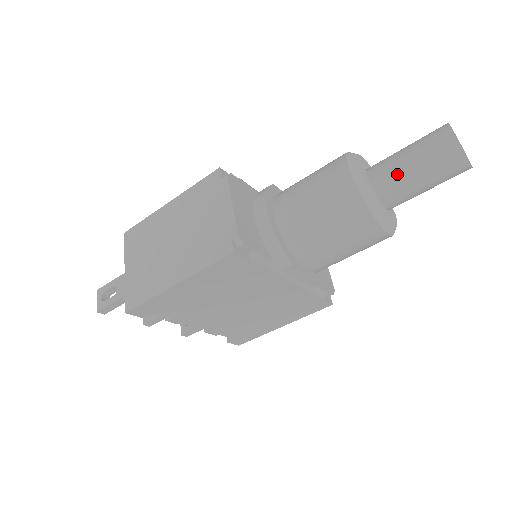
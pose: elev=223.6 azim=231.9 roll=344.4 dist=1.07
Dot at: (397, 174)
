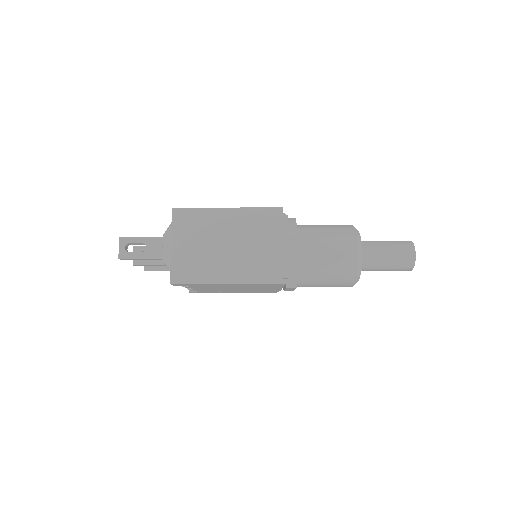
Dot at: (377, 260)
